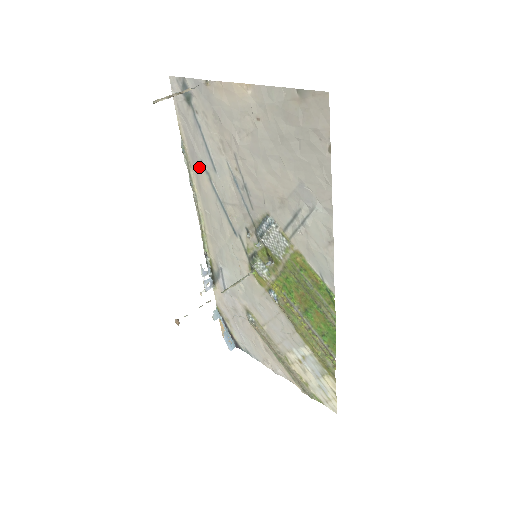
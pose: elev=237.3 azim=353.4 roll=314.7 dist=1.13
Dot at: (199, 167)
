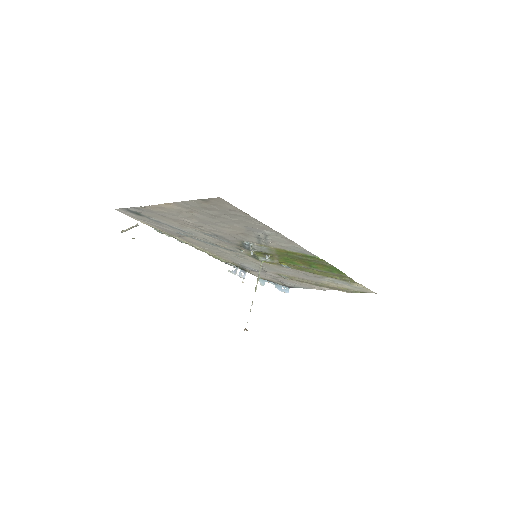
Dot at: (178, 235)
